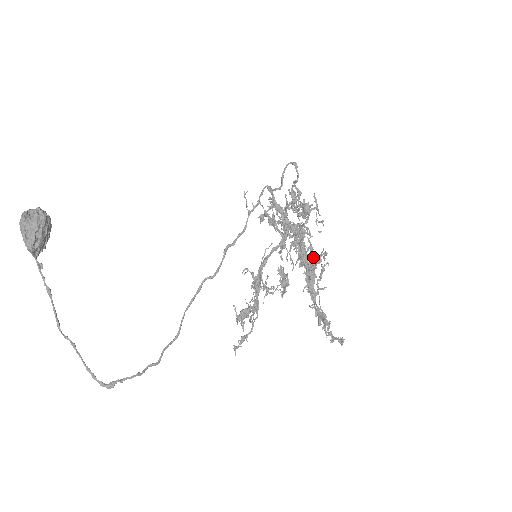
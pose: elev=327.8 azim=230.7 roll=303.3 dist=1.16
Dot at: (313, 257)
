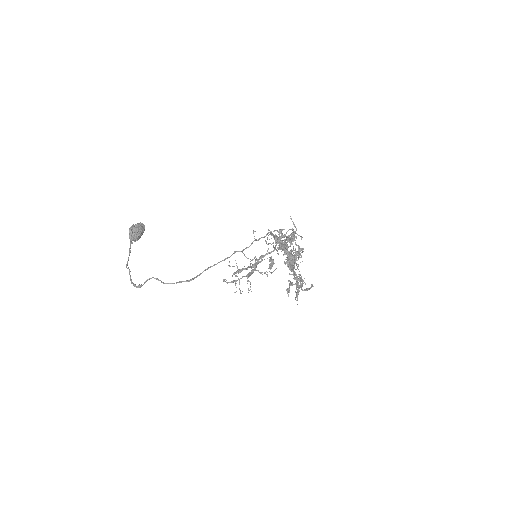
Dot at: occluded
